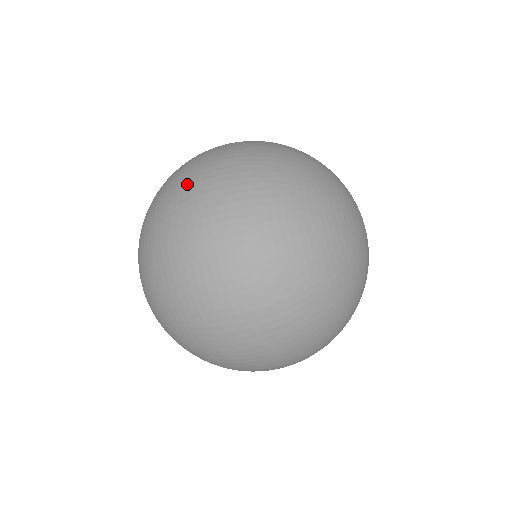
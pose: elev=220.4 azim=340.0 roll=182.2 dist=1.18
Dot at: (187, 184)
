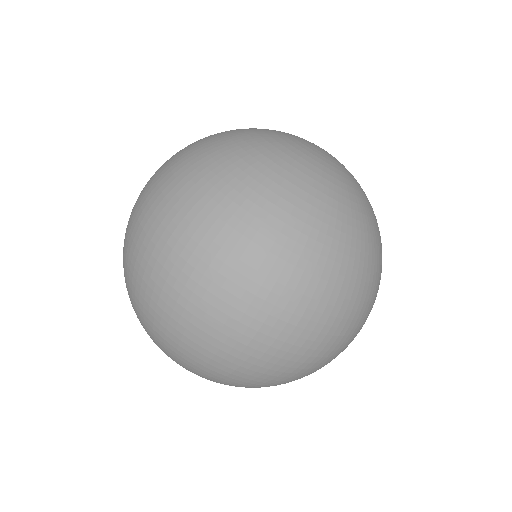
Dot at: (133, 247)
